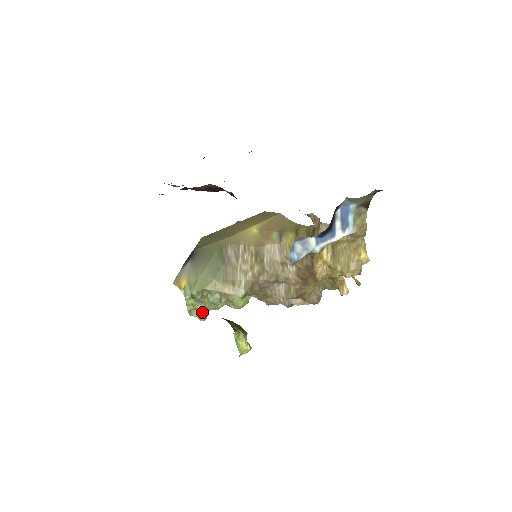
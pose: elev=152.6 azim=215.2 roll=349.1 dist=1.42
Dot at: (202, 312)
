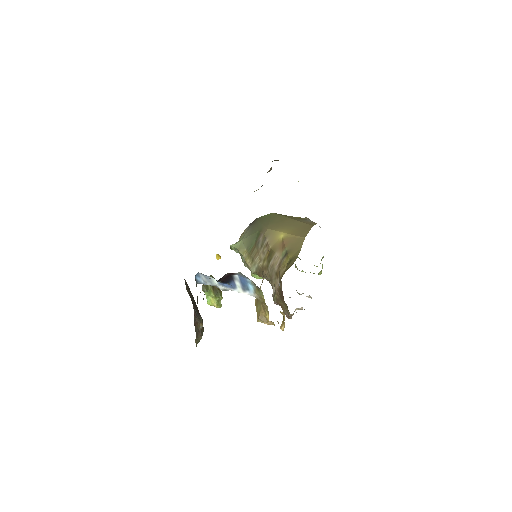
Dot at: occluded
